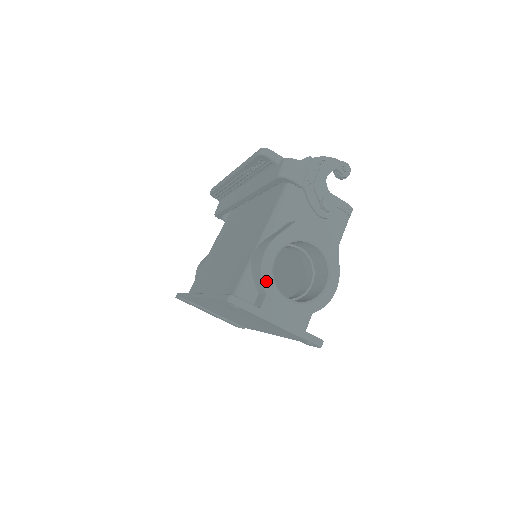
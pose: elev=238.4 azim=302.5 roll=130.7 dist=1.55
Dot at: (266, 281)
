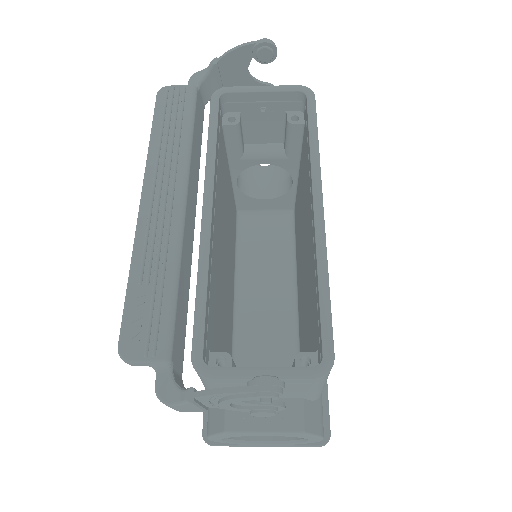
Dot at: occluded
